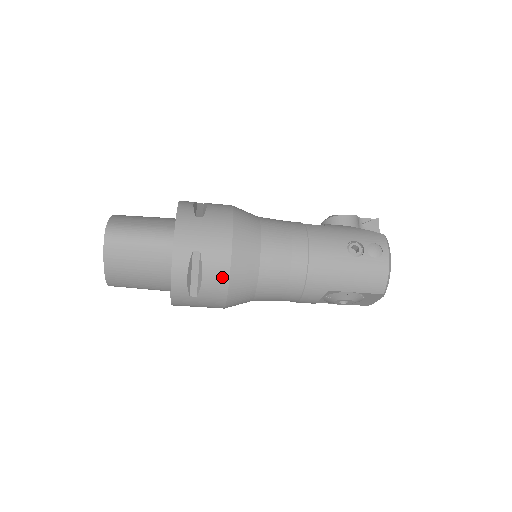
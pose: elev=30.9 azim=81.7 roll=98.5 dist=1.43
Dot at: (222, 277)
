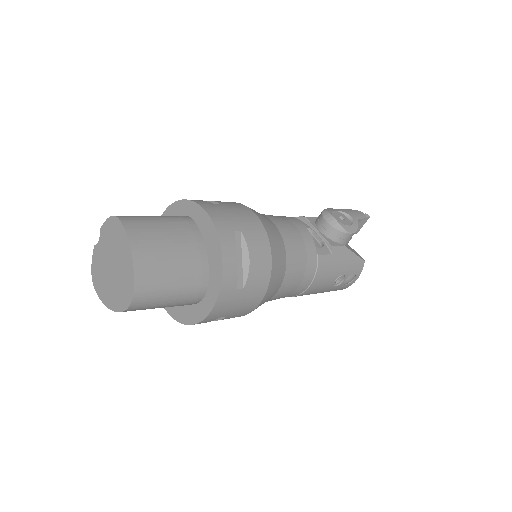
Dot at: occluded
